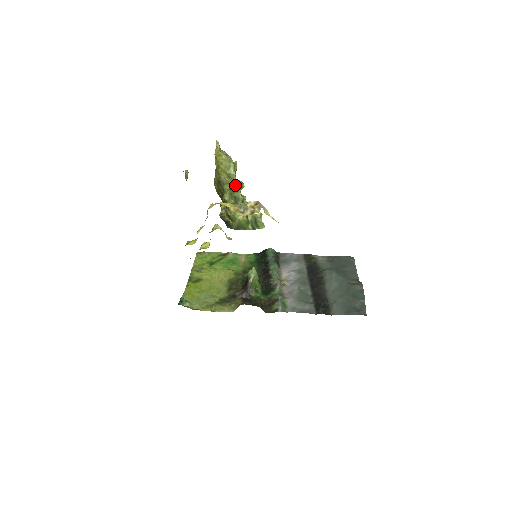
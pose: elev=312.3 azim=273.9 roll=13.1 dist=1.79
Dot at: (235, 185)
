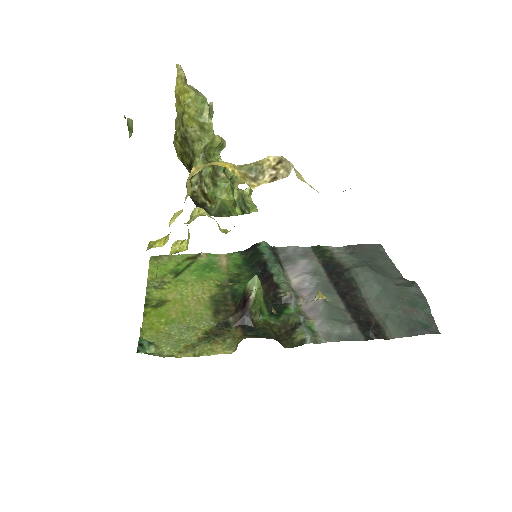
Dot at: (212, 143)
